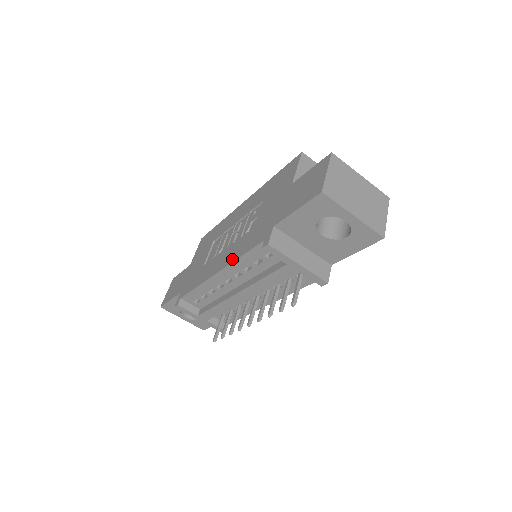
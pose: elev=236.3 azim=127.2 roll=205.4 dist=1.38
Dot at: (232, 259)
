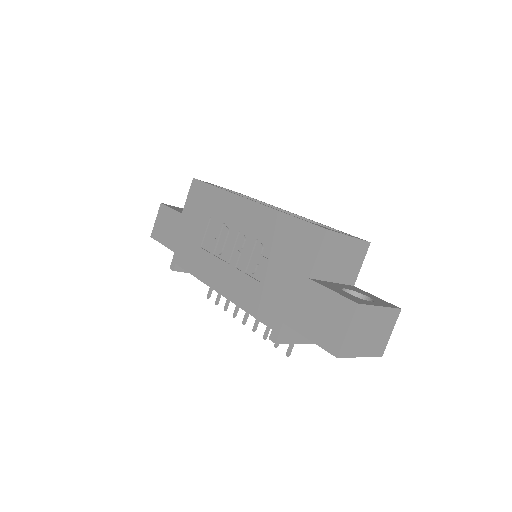
Dot at: (235, 299)
